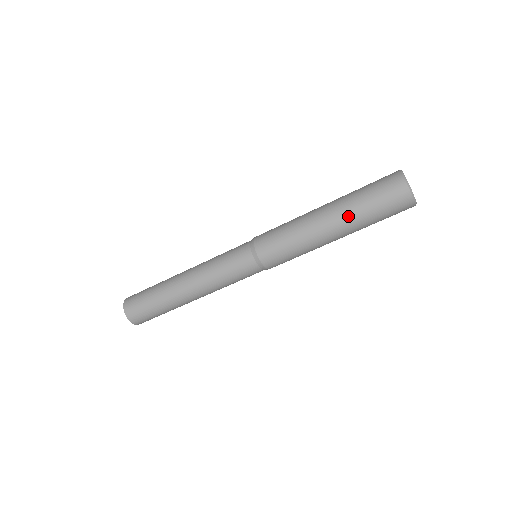
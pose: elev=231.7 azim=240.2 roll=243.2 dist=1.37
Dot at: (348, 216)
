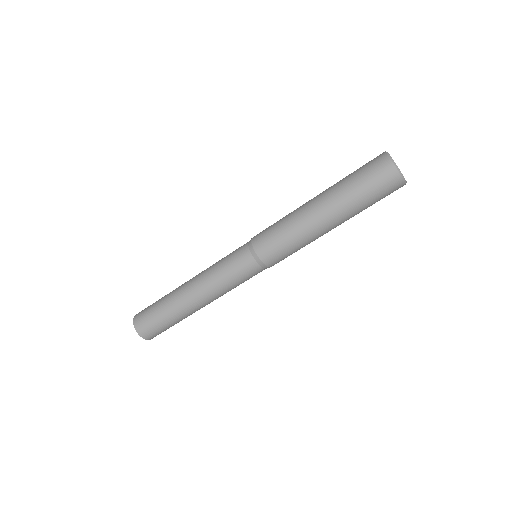
Dot at: (334, 193)
